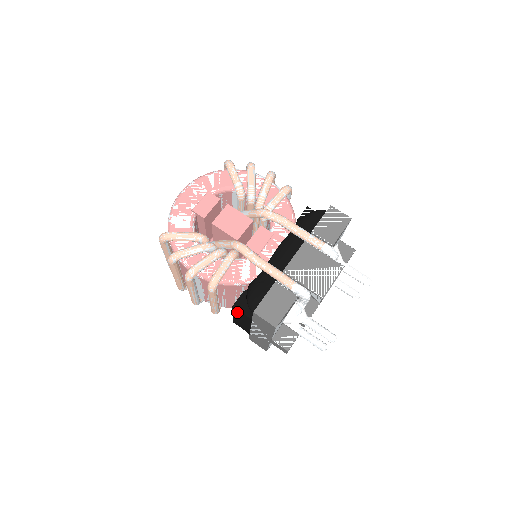
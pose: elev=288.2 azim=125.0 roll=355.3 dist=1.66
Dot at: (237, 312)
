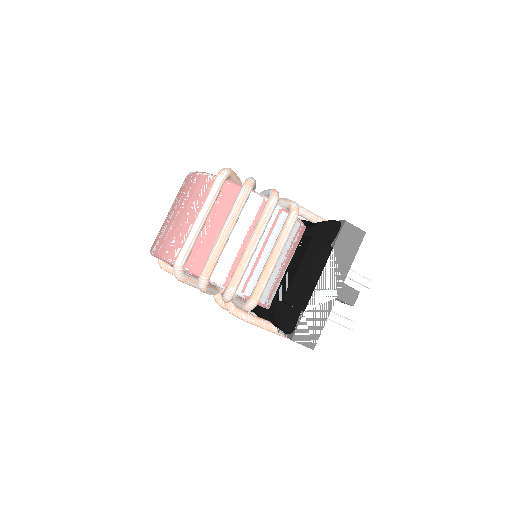
Dot at: occluded
